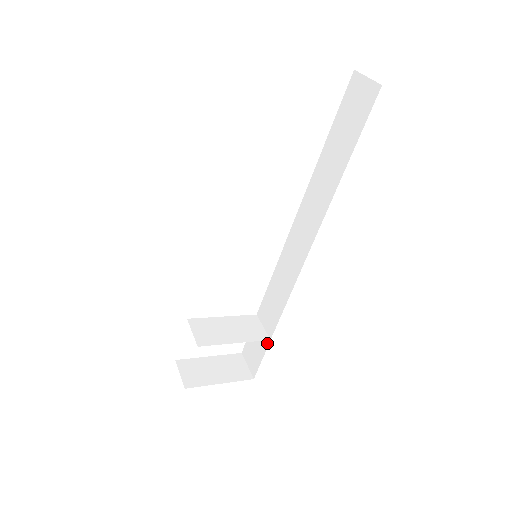
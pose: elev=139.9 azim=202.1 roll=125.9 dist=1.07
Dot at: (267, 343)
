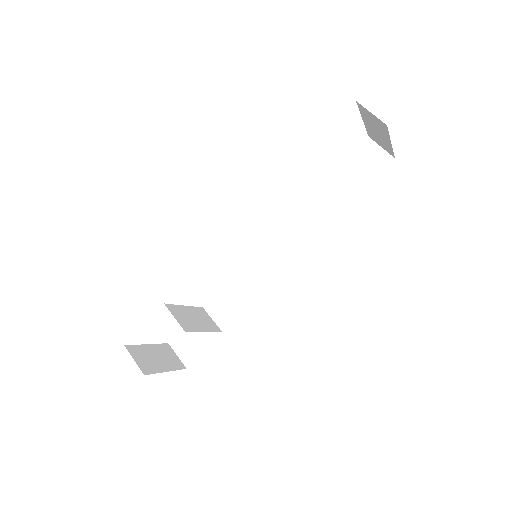
Dot at: (217, 335)
